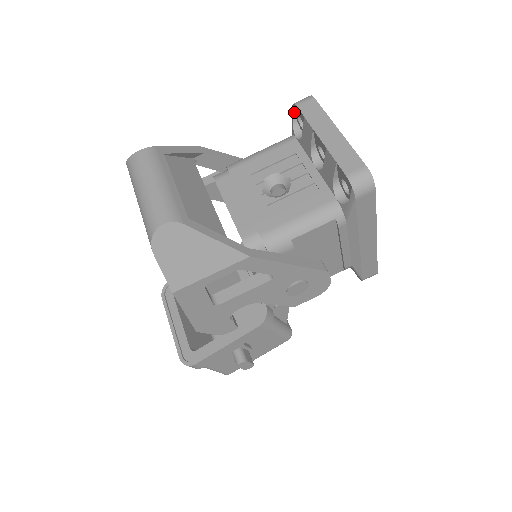
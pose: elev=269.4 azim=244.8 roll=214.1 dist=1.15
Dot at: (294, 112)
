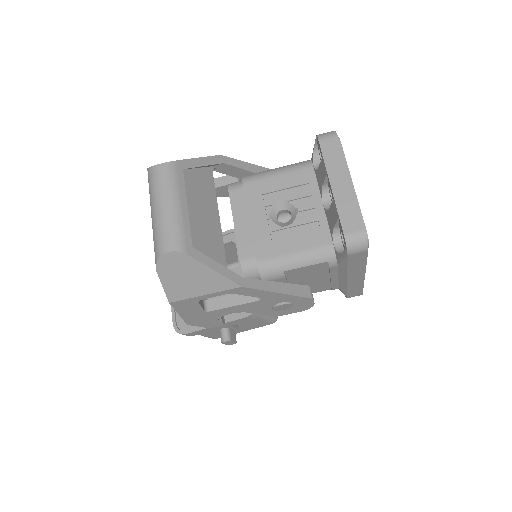
Dot at: (316, 141)
